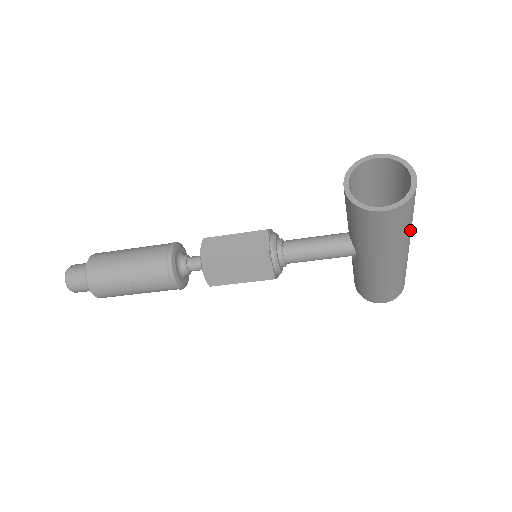
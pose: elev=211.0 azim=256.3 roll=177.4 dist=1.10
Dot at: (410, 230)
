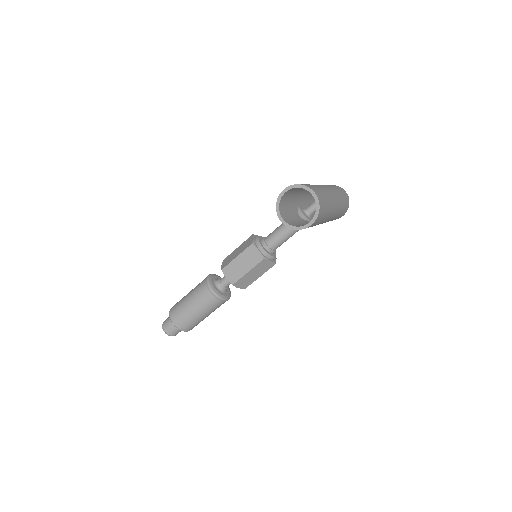
Dot at: (330, 201)
